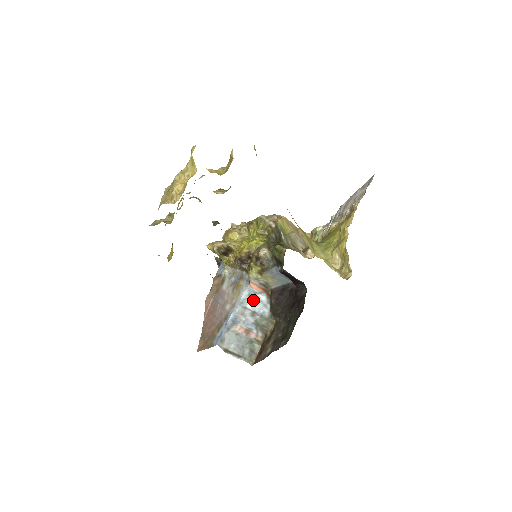
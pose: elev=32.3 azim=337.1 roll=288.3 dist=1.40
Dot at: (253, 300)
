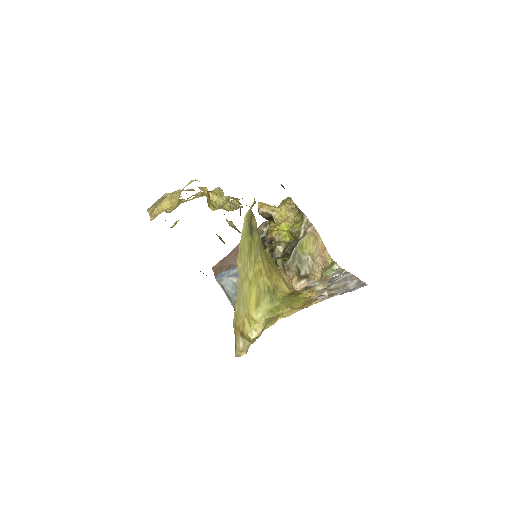
Dot at: occluded
